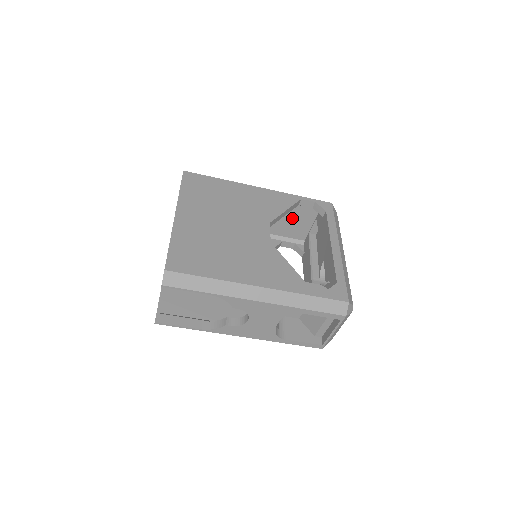
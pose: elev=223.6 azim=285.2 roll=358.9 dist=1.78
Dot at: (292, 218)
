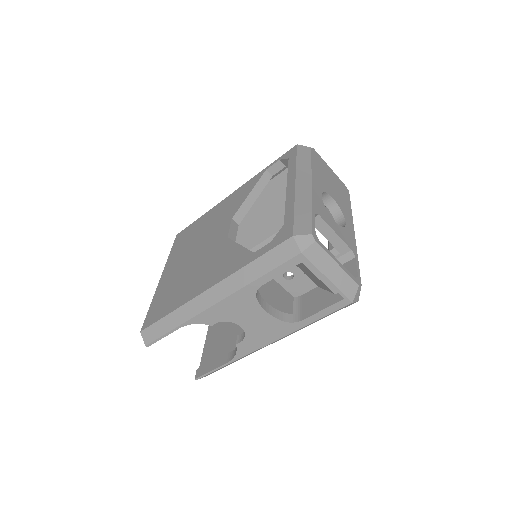
Dot at: occluded
